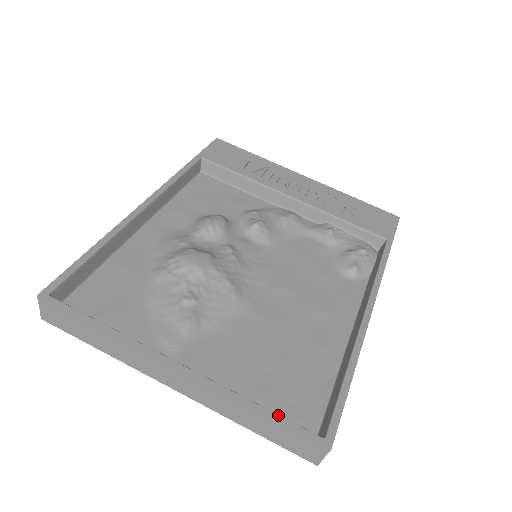
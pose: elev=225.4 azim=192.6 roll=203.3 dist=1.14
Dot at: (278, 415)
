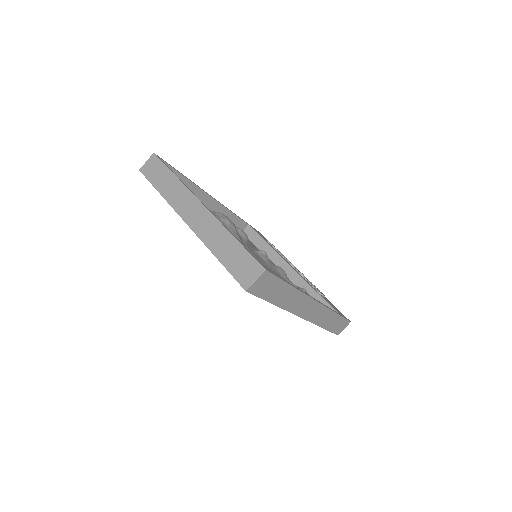
Dot at: occluded
